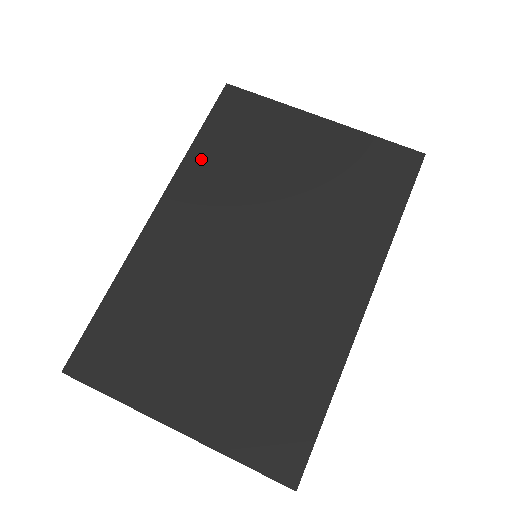
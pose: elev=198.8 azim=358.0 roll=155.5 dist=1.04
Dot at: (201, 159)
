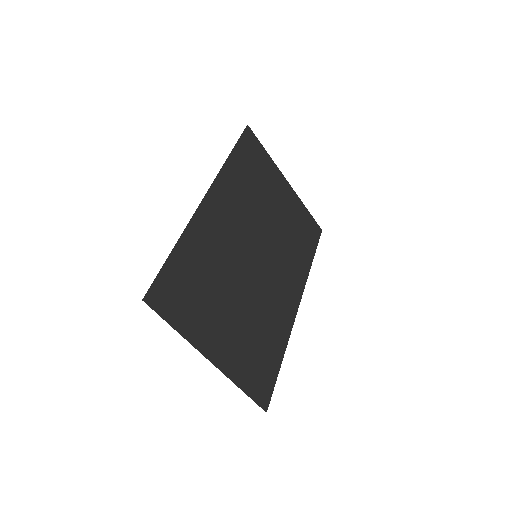
Dot at: (233, 172)
